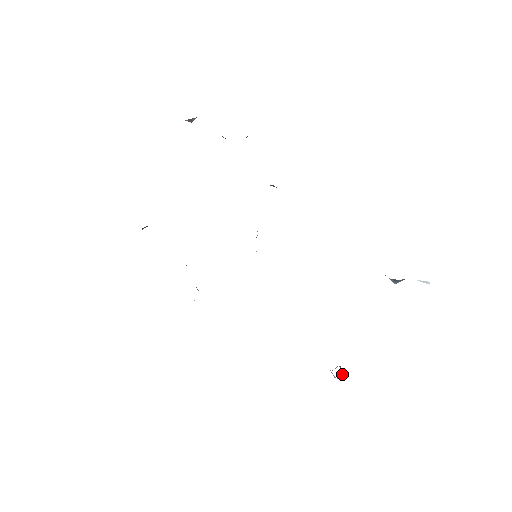
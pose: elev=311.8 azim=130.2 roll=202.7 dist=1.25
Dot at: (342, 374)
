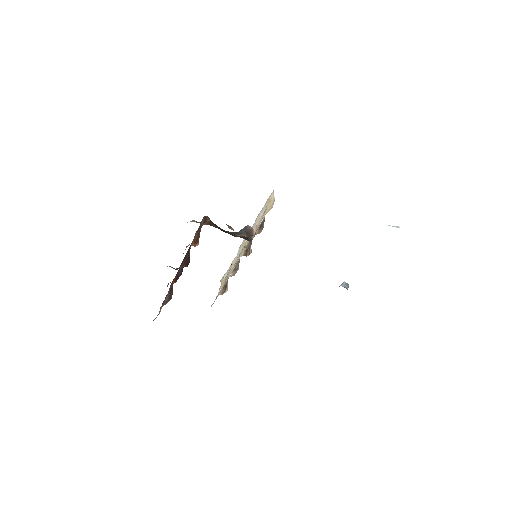
Dot at: (347, 289)
